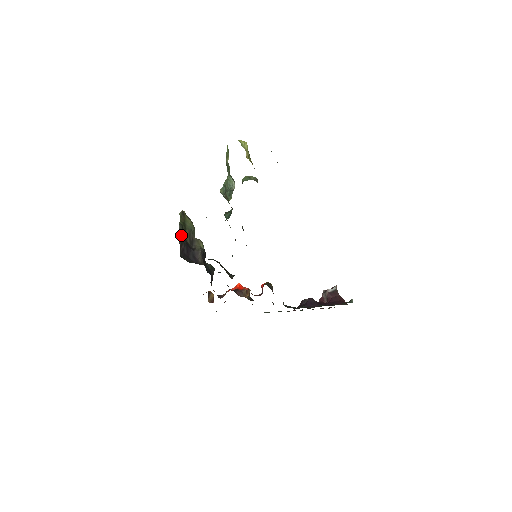
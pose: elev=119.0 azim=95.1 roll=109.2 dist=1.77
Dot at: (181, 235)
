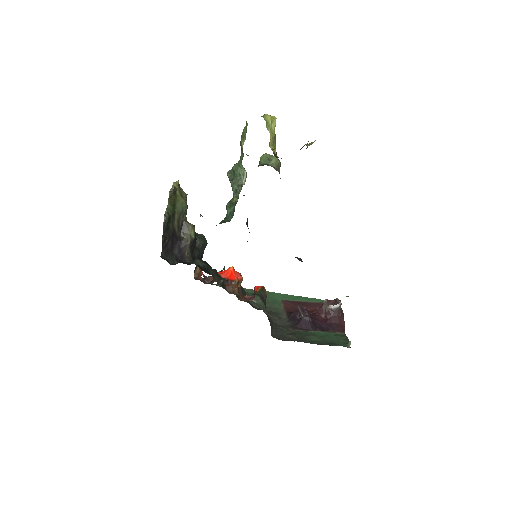
Dot at: (166, 228)
